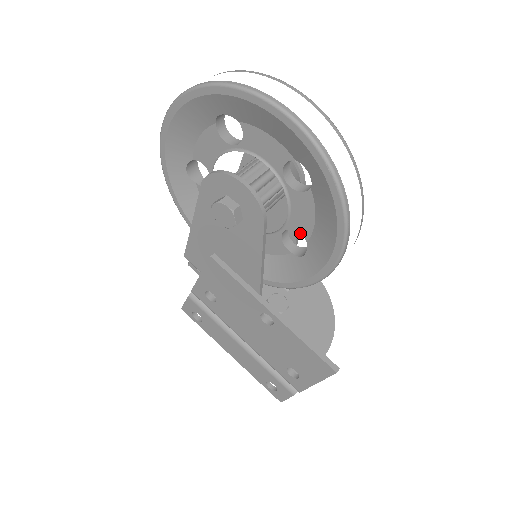
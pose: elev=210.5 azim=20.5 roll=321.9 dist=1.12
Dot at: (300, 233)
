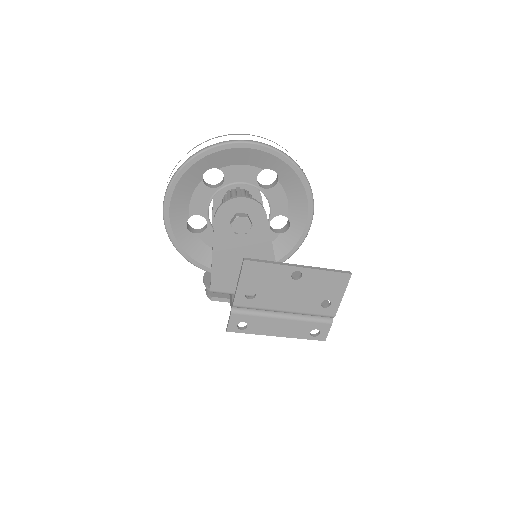
Dot at: occluded
